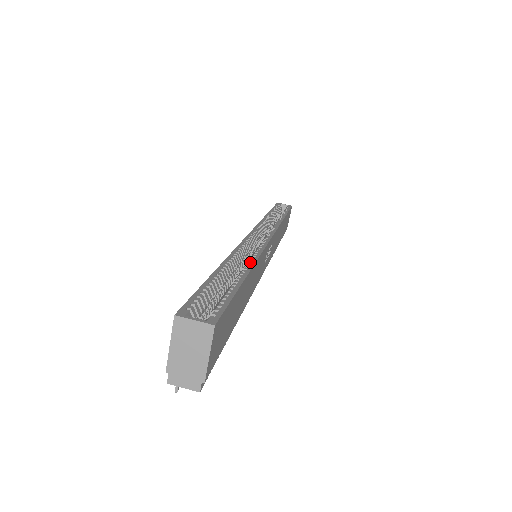
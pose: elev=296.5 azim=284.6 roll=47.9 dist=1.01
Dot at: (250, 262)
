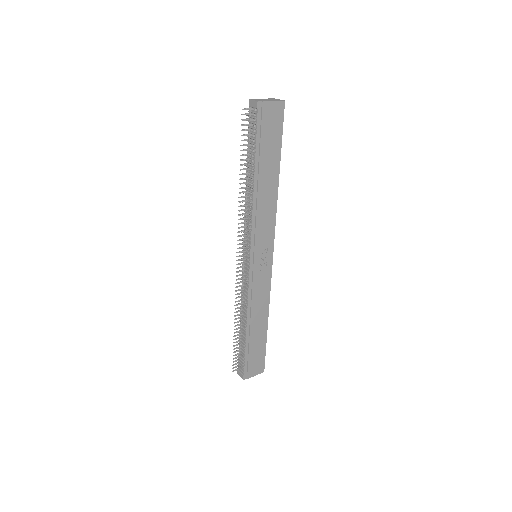
Dot at: (276, 192)
